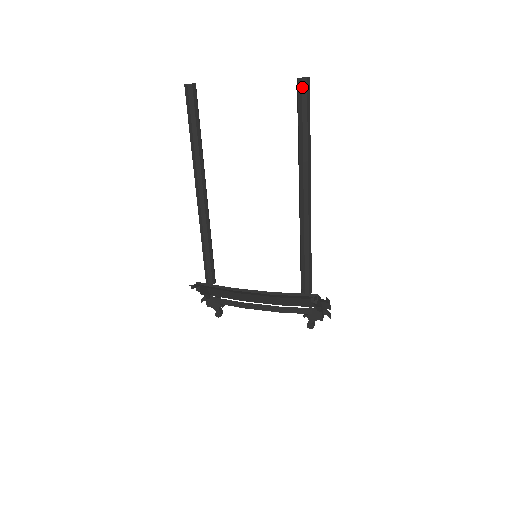
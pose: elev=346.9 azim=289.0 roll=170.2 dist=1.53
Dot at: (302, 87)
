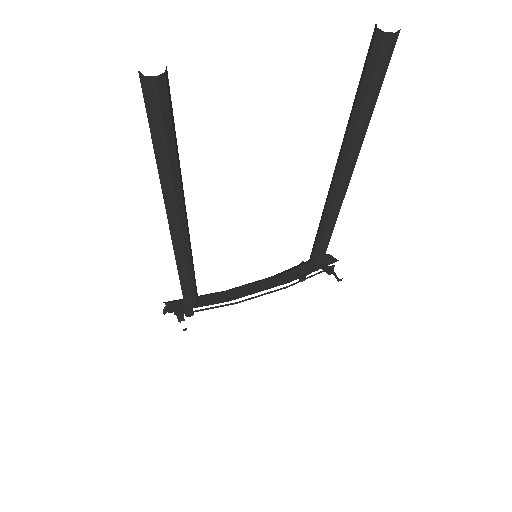
Dot at: (389, 48)
